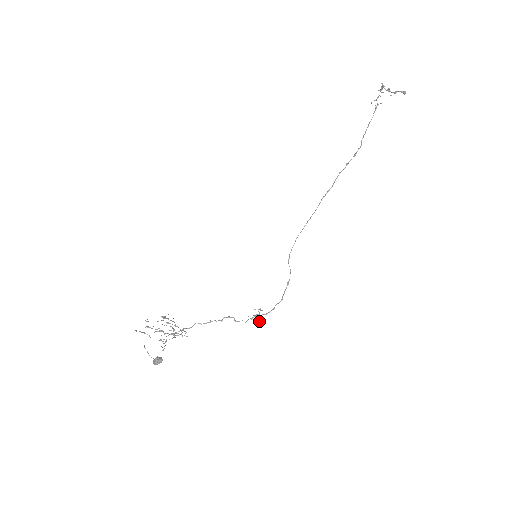
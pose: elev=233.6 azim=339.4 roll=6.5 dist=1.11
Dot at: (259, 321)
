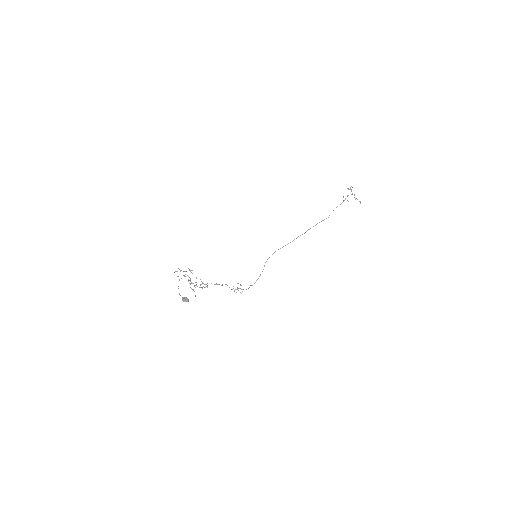
Dot at: (241, 293)
